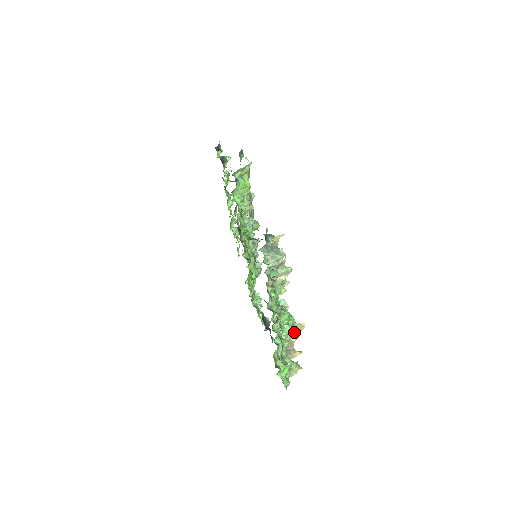
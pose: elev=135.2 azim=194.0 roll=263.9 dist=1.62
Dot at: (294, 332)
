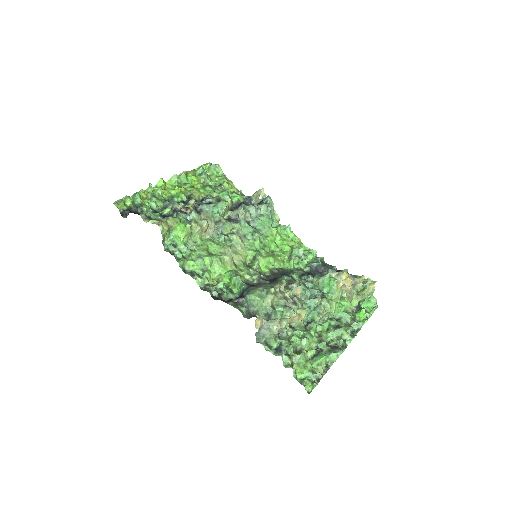
Dot at: occluded
